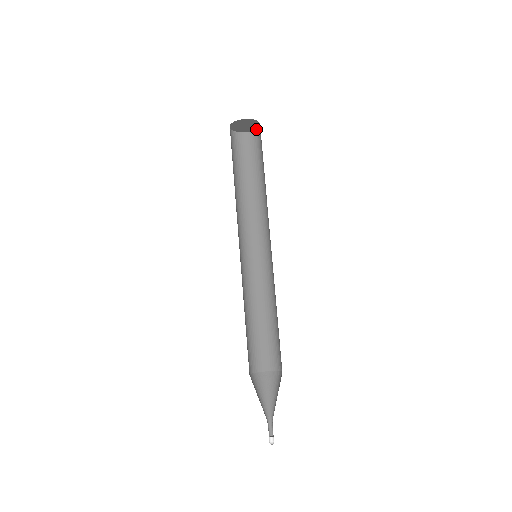
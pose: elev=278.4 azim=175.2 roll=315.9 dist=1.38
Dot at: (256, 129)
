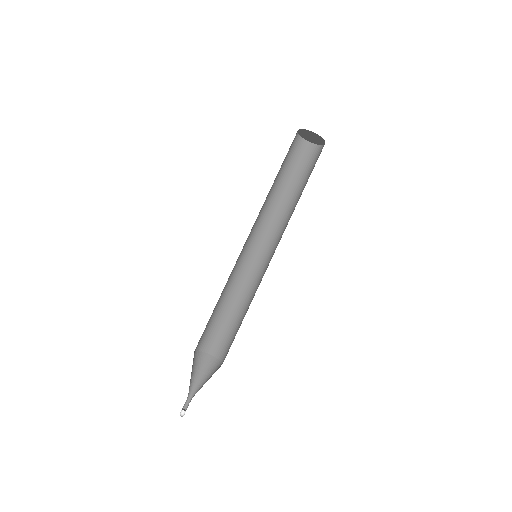
Dot at: occluded
